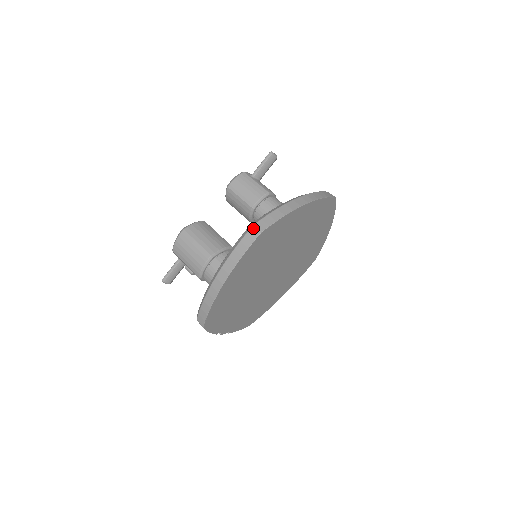
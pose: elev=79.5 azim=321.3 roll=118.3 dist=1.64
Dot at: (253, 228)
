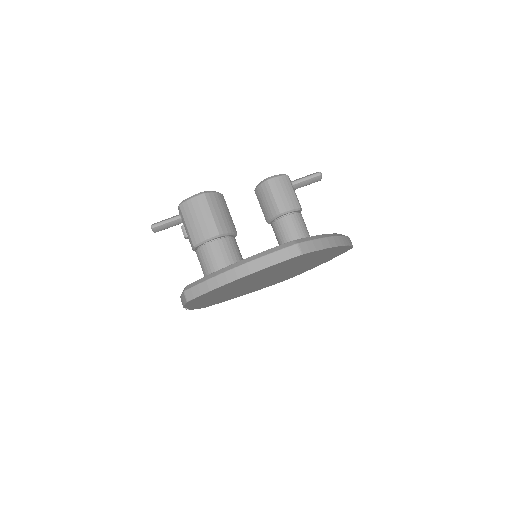
Dot at: (296, 246)
